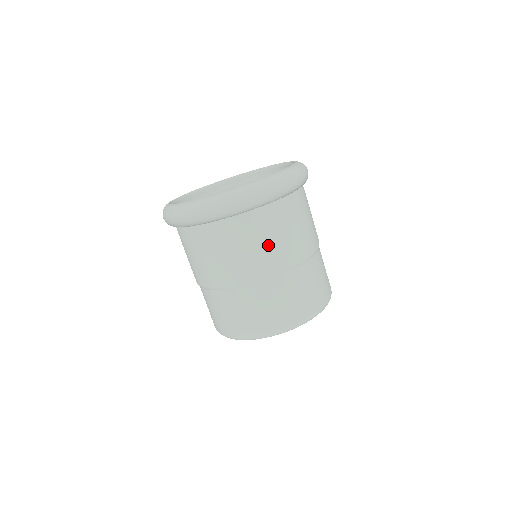
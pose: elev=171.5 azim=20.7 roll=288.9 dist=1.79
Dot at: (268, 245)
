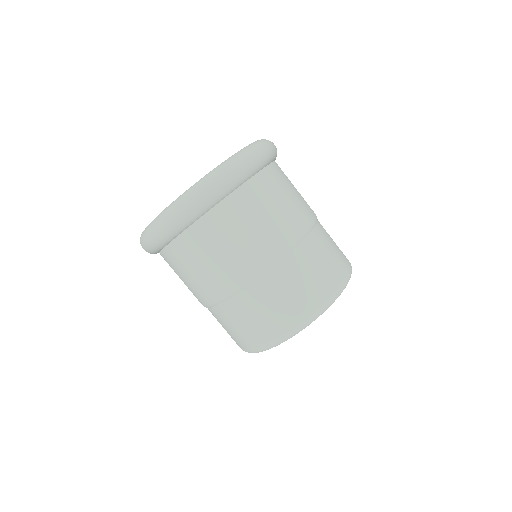
Dot at: (214, 263)
